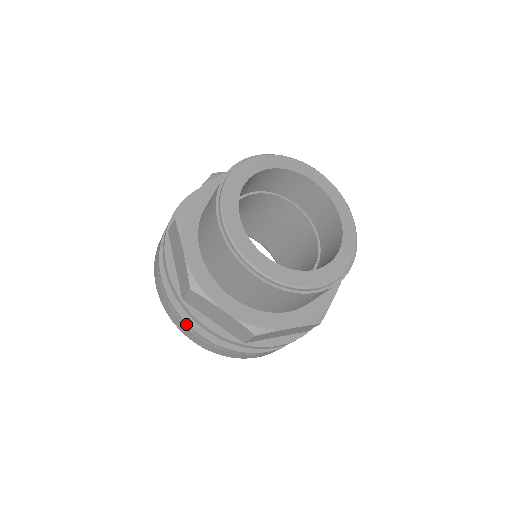
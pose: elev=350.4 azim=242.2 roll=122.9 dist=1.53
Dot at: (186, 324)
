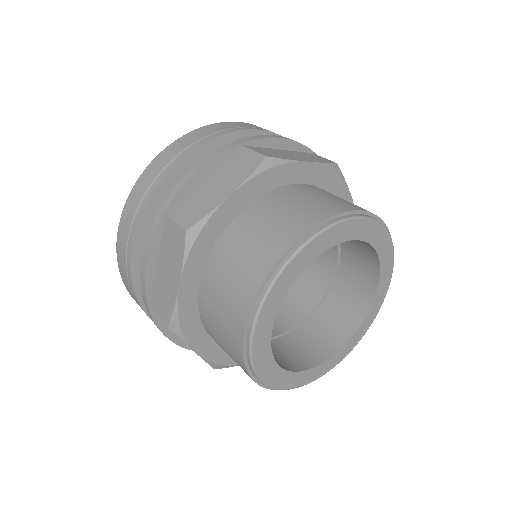
Dot at: (141, 307)
